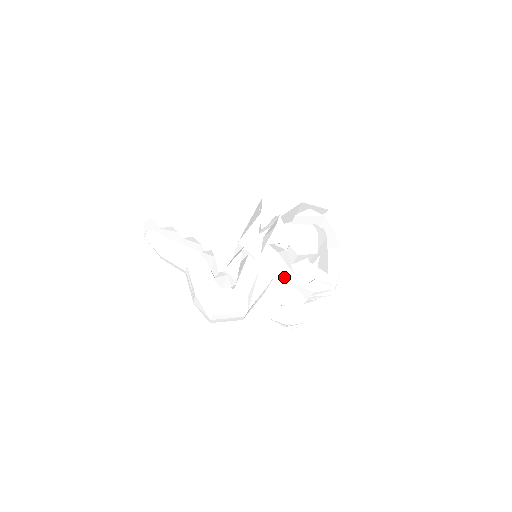
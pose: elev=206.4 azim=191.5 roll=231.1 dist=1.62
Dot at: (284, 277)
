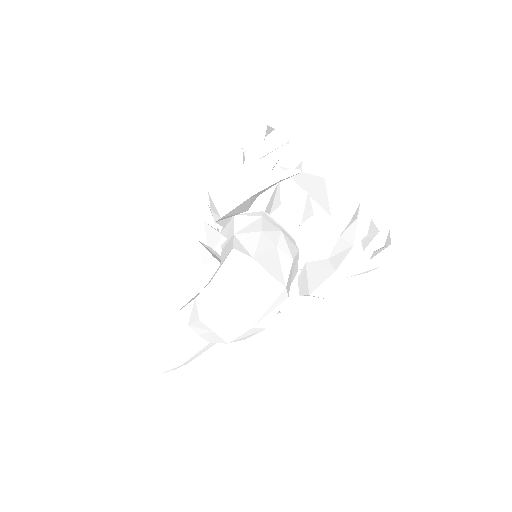
Dot at: (232, 191)
